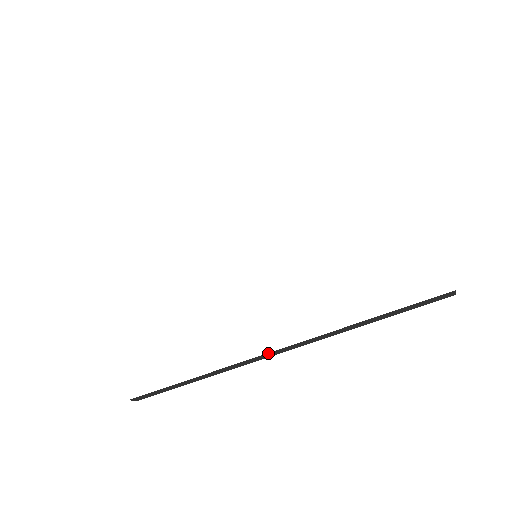
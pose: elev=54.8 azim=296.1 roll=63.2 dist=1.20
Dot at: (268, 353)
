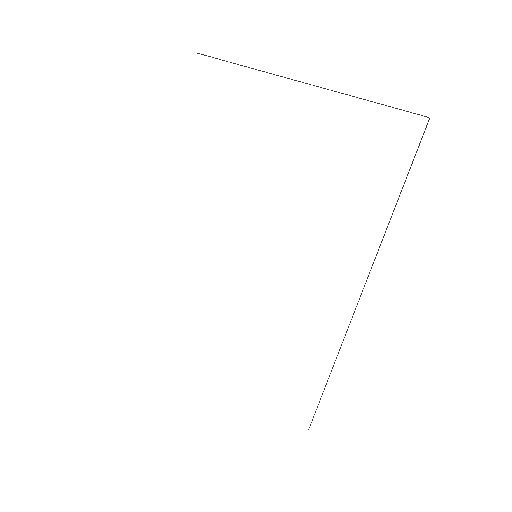
Dot at: (355, 309)
